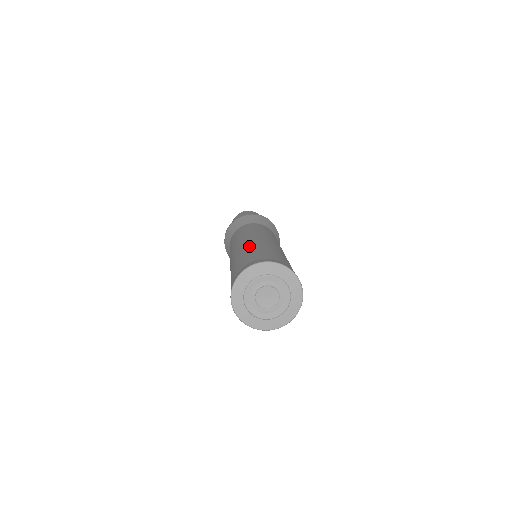
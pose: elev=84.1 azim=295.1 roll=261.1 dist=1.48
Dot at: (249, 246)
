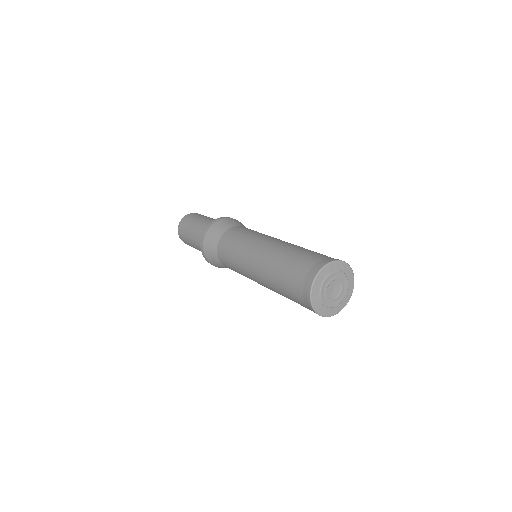
Dot at: (283, 249)
